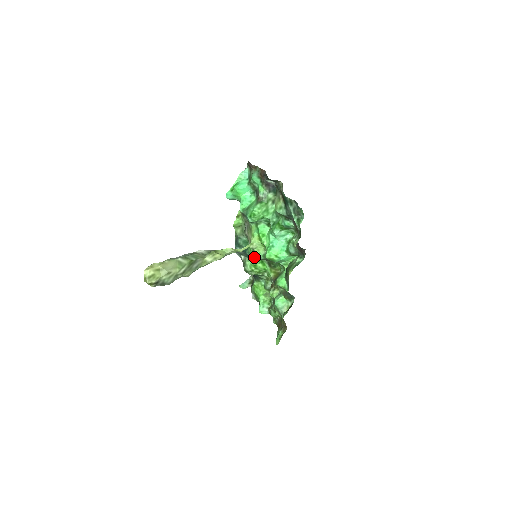
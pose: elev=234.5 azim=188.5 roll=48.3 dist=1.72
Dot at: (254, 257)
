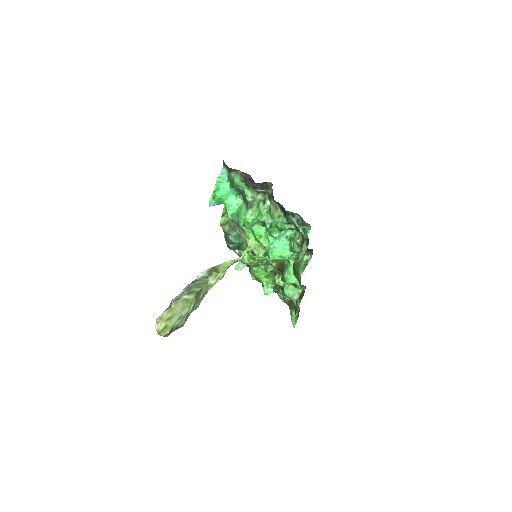
Dot at: (252, 253)
